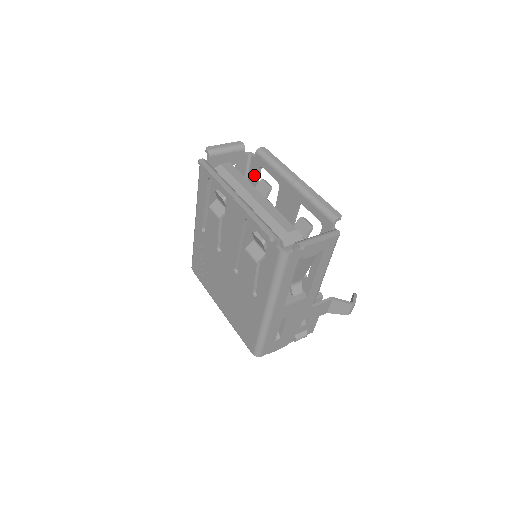
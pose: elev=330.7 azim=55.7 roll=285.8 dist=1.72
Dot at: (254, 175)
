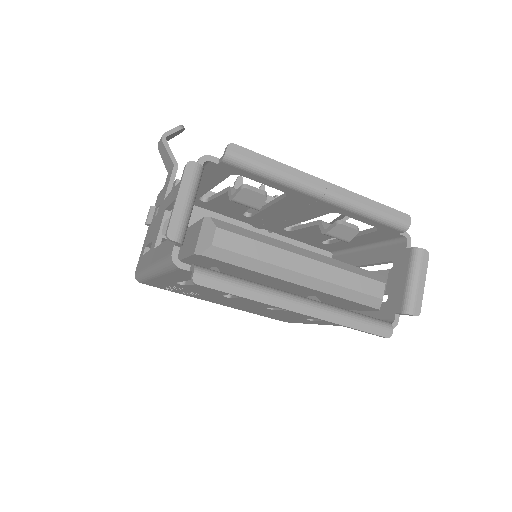
Dot at: (215, 177)
